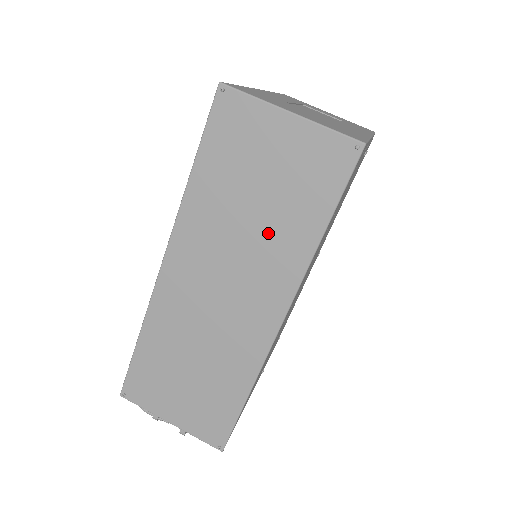
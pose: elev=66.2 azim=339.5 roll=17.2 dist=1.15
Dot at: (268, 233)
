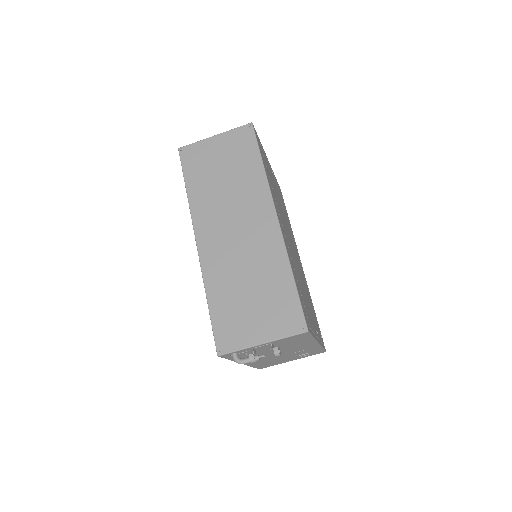
Dot at: (239, 184)
